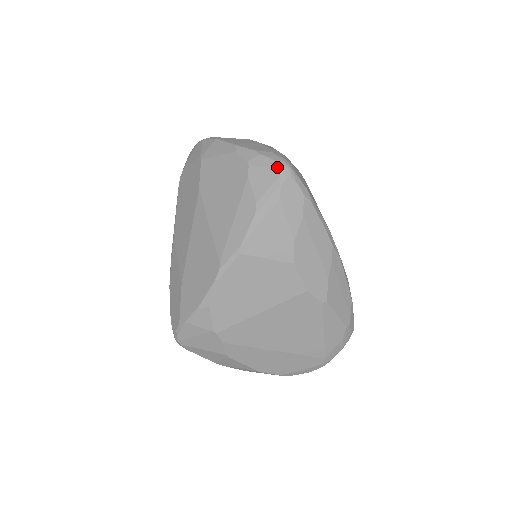
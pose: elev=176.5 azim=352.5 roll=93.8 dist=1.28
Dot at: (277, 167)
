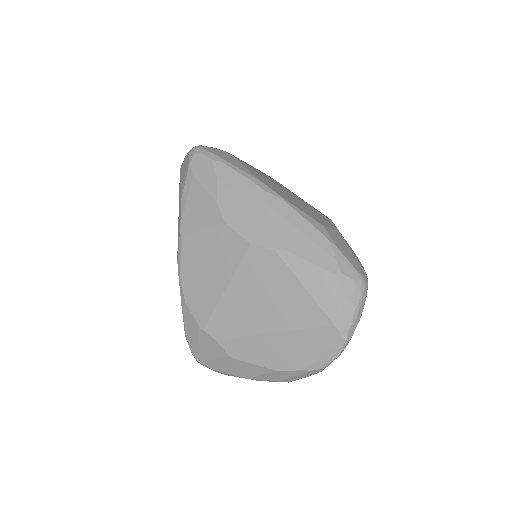
Dot at: (188, 154)
